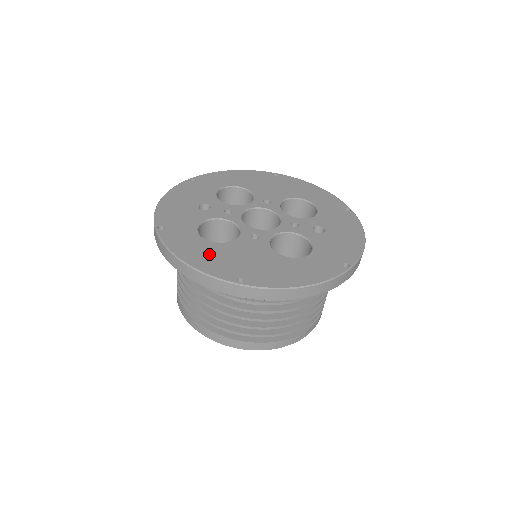
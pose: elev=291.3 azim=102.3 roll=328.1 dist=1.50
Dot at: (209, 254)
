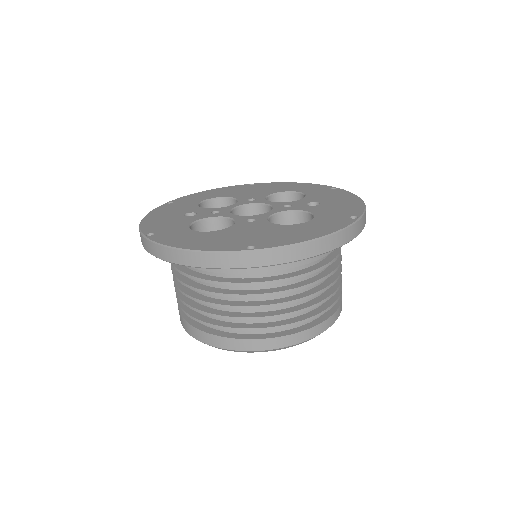
Dot at: (209, 239)
